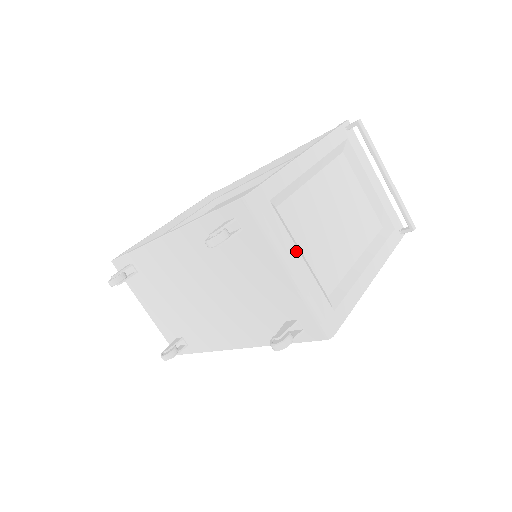
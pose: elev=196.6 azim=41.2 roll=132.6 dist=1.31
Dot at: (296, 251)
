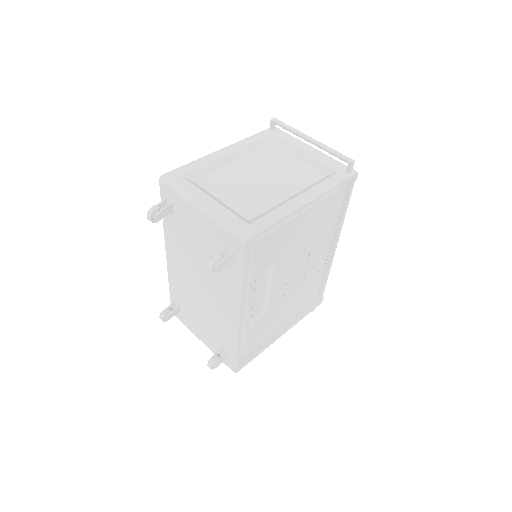
Dot at: (206, 196)
